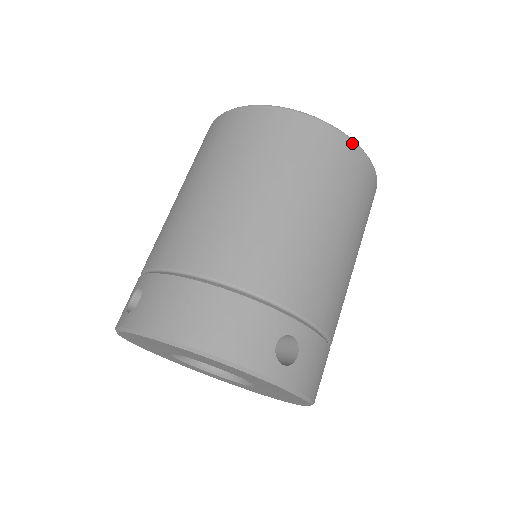
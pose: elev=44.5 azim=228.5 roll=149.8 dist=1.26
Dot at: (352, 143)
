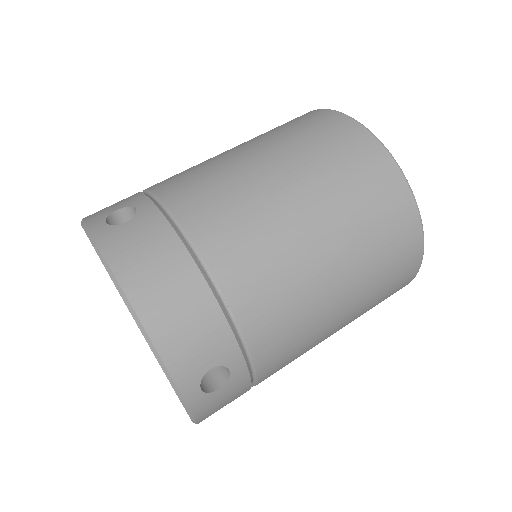
Dot at: (421, 245)
